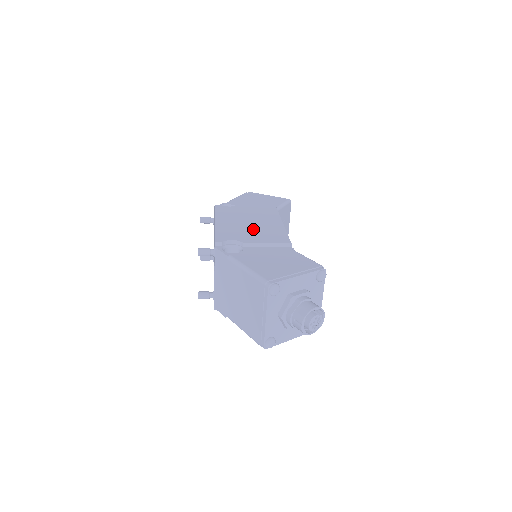
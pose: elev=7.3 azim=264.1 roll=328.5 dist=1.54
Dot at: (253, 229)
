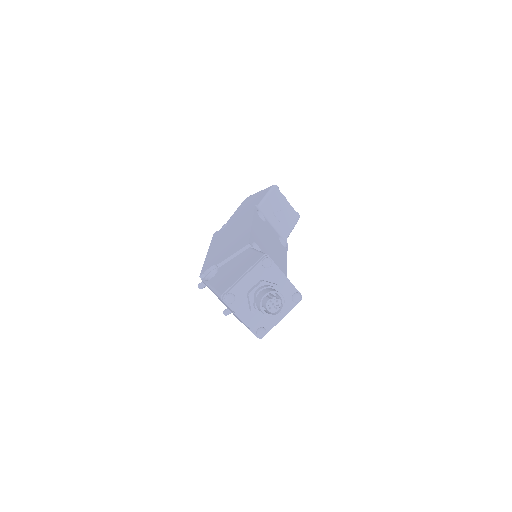
Dot at: (228, 245)
